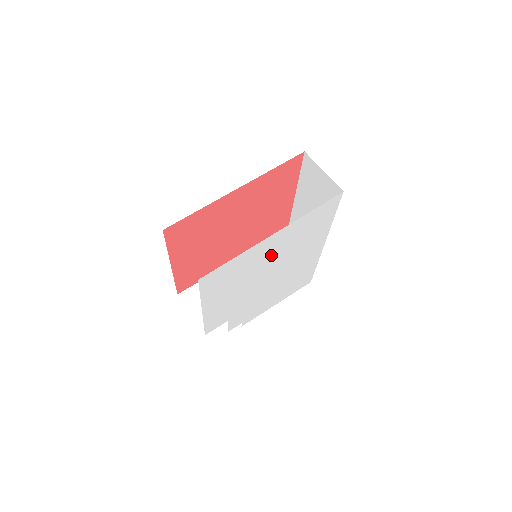
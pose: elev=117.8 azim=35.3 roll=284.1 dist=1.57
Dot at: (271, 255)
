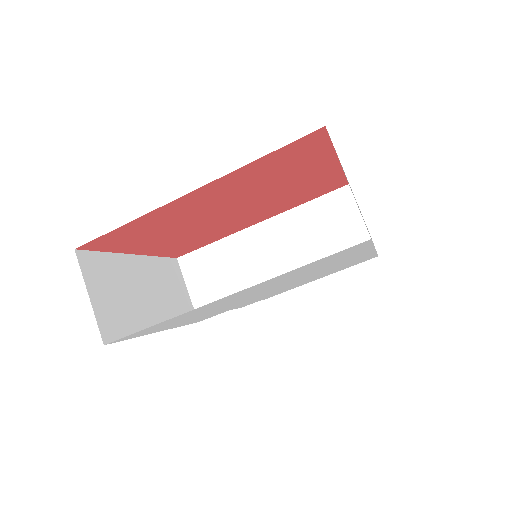
Dot at: (247, 294)
